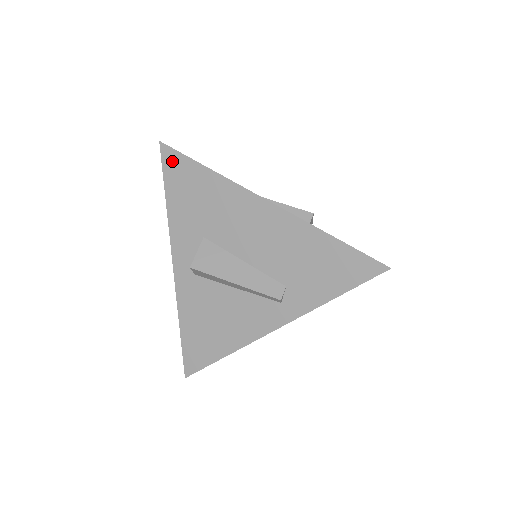
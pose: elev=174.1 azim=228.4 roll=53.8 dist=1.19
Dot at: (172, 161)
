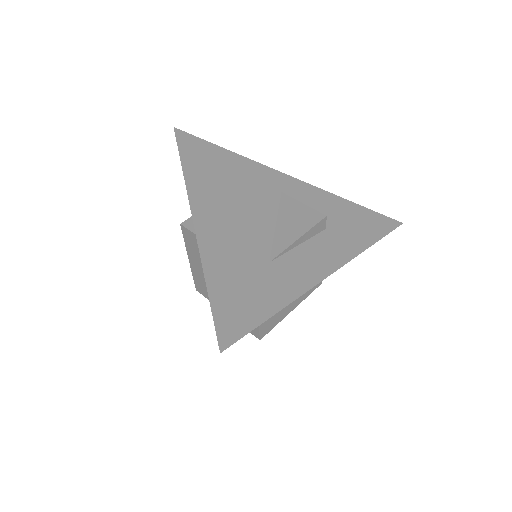
Dot at: occluded
